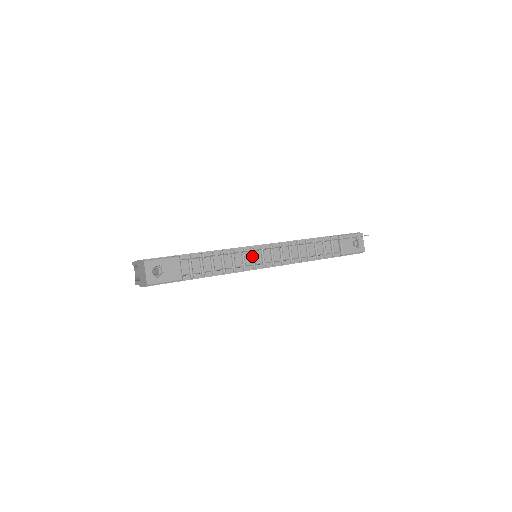
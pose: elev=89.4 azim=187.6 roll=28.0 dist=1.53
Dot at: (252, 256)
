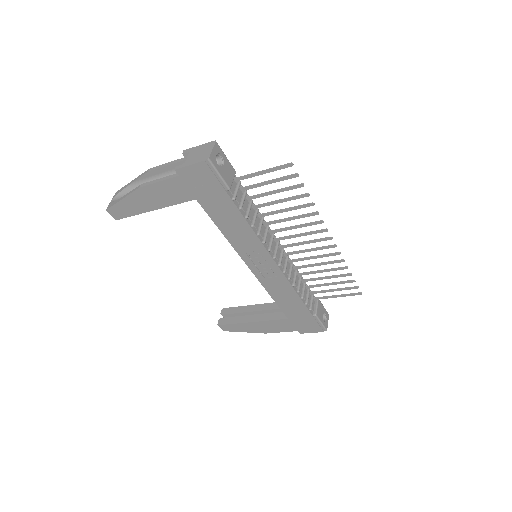
Dot at: (271, 239)
